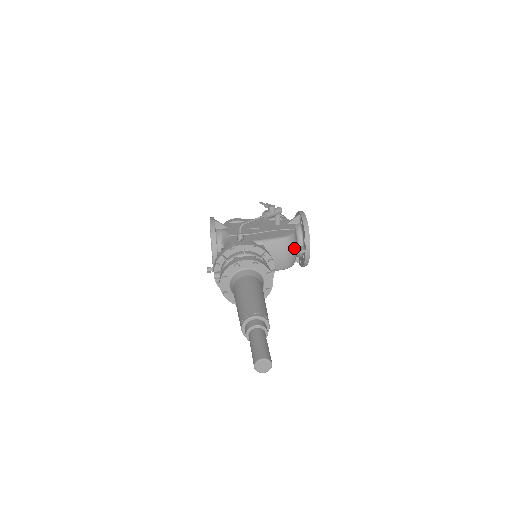
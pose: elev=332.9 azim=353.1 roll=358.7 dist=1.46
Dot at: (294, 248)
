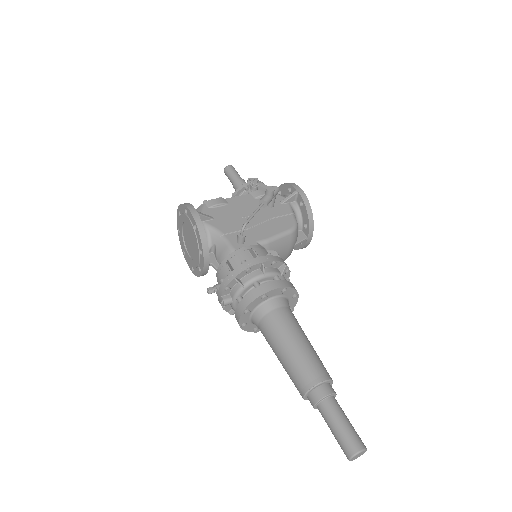
Dot at: (296, 238)
